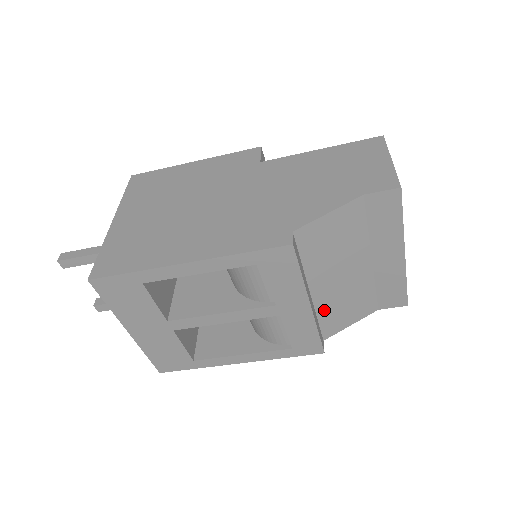
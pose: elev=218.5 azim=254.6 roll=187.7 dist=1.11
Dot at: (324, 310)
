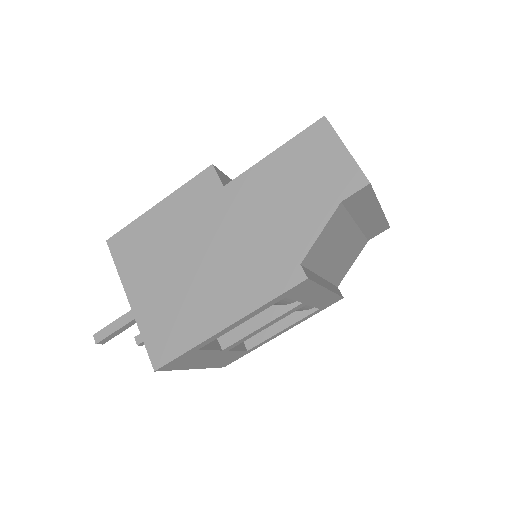
Dot at: (333, 275)
